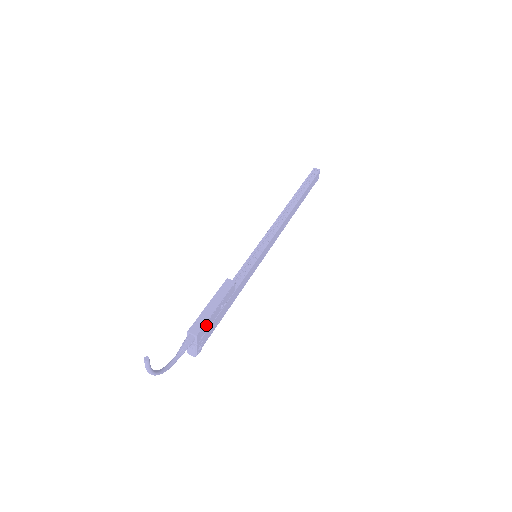
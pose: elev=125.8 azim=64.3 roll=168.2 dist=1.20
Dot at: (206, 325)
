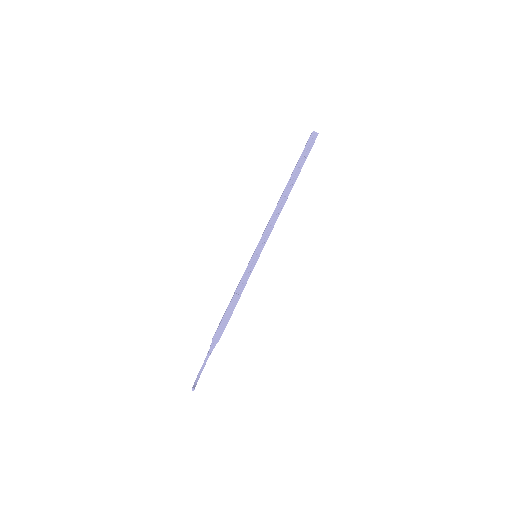
Dot at: occluded
